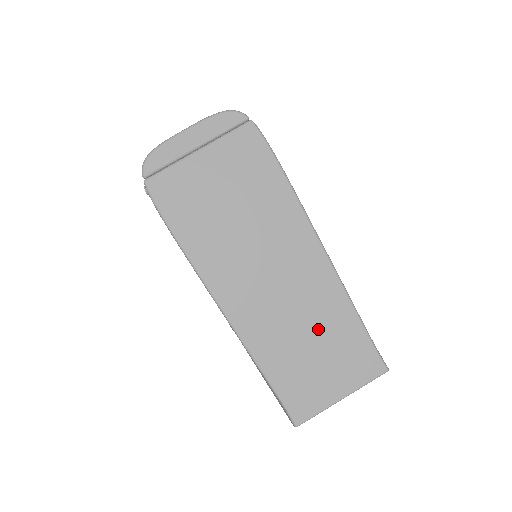
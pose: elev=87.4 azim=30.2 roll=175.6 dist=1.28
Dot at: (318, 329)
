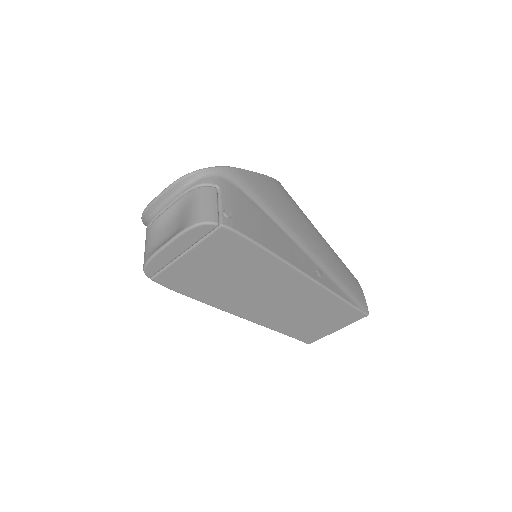
Dot at: (314, 311)
